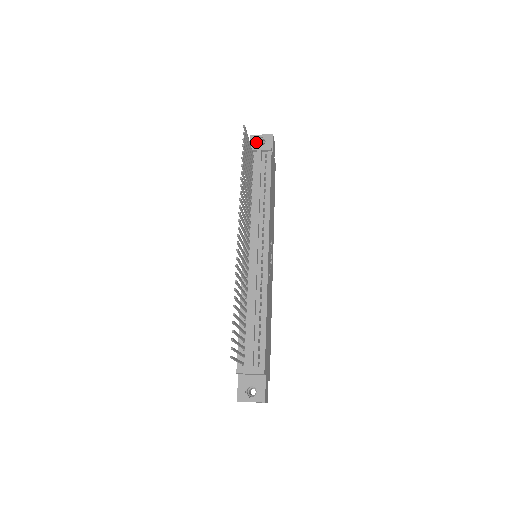
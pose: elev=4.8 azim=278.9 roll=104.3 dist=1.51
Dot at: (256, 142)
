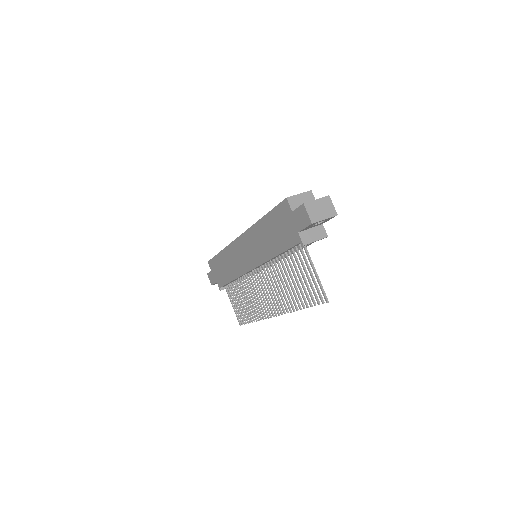
Dot at: (313, 224)
